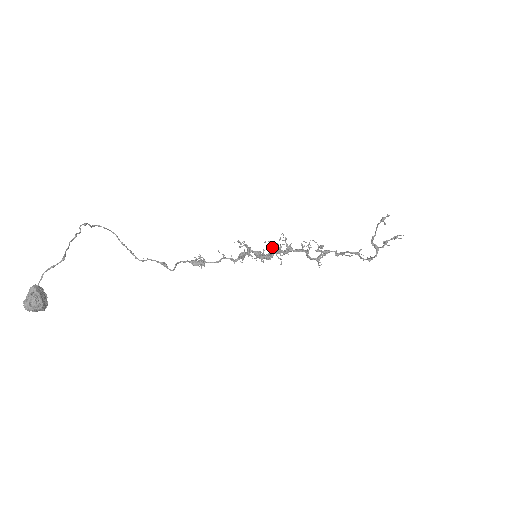
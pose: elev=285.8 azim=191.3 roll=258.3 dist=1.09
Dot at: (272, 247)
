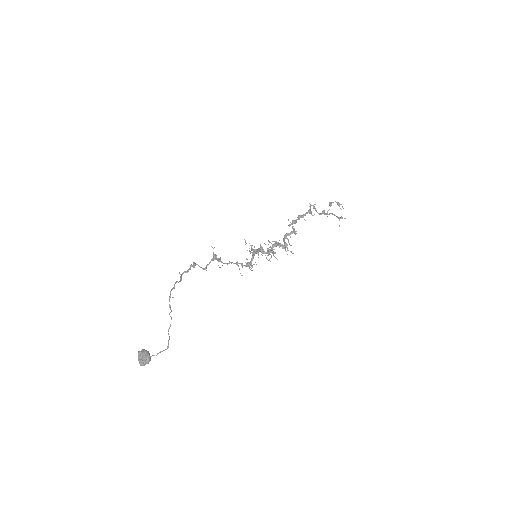
Dot at: (269, 254)
